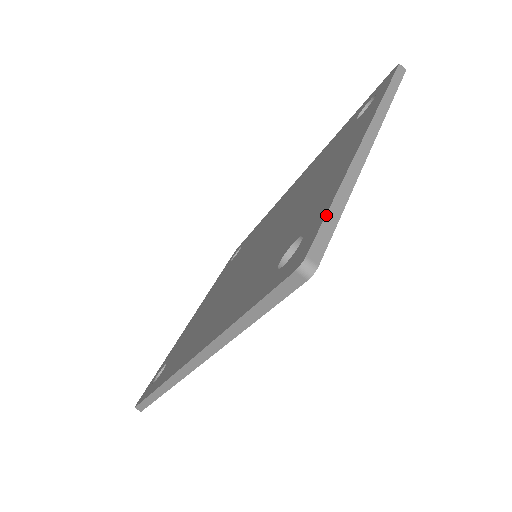
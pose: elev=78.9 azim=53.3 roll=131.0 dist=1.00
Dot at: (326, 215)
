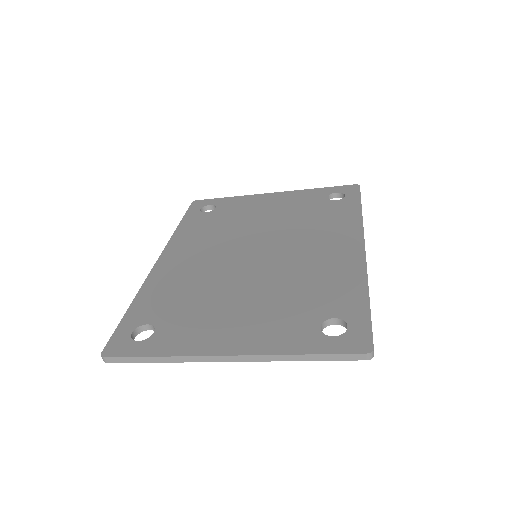
Dot at: (136, 357)
